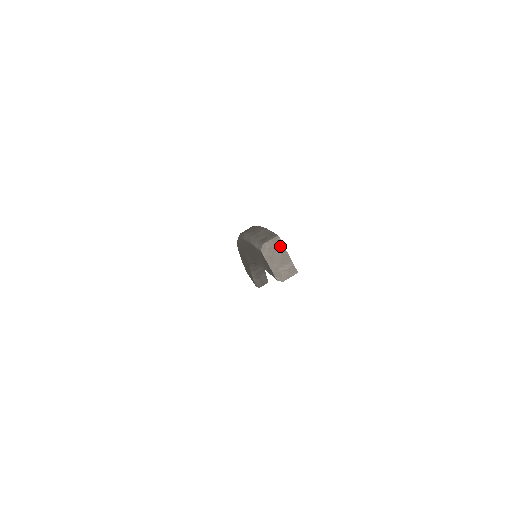
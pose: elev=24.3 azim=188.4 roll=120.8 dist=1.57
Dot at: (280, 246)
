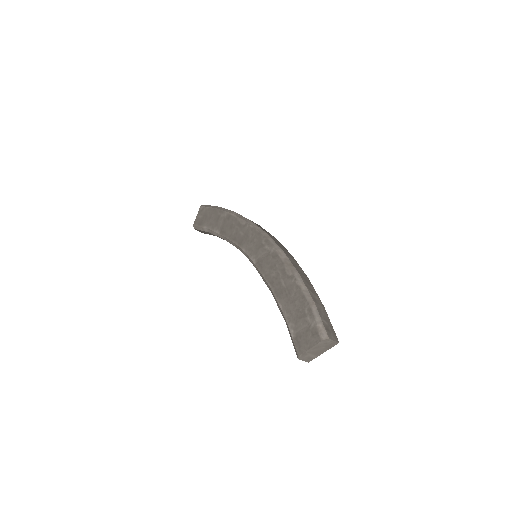
Dot at: (330, 347)
